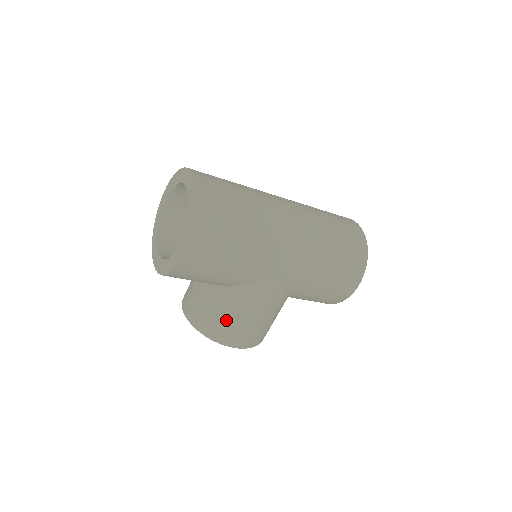
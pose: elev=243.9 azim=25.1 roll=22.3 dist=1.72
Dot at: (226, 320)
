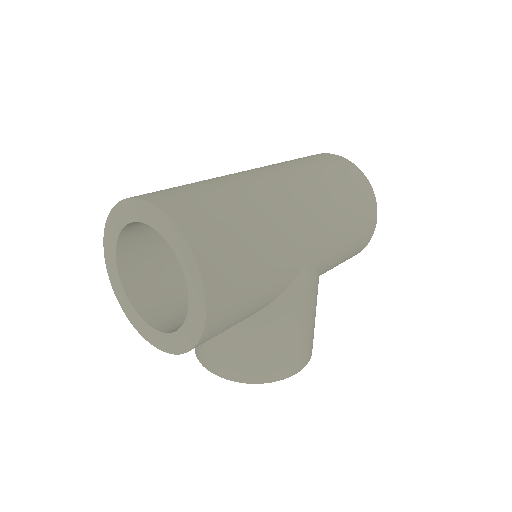
Dot at: (276, 350)
